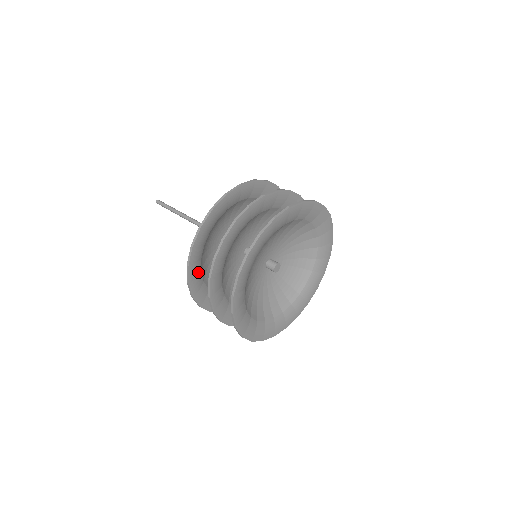
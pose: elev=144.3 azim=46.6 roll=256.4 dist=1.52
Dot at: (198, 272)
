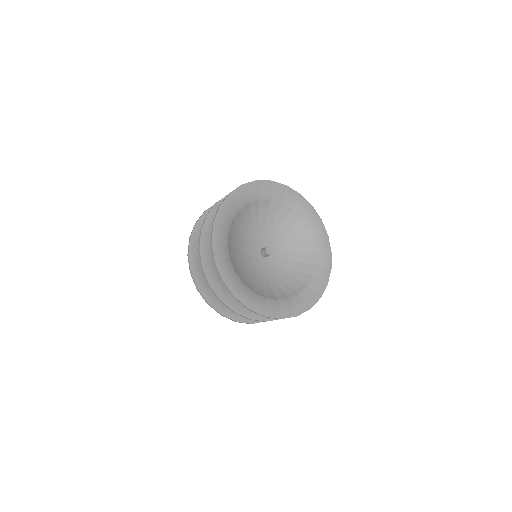
Dot at: occluded
